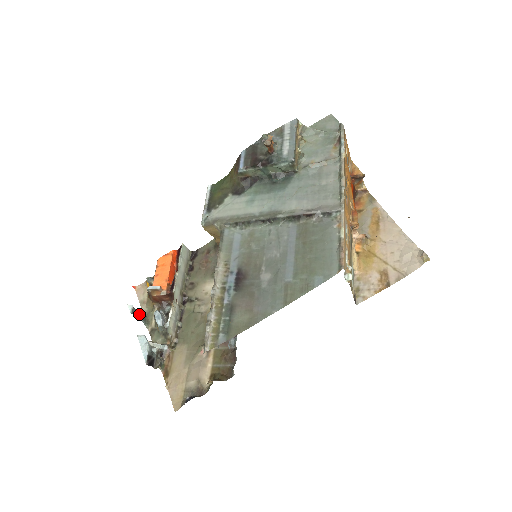
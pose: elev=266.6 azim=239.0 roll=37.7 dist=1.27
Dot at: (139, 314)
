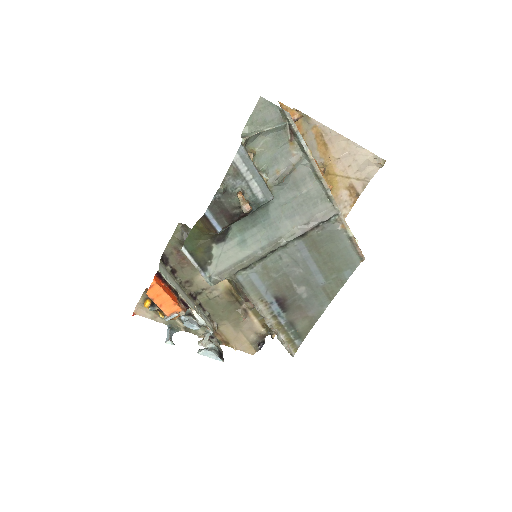
Dot at: (170, 333)
